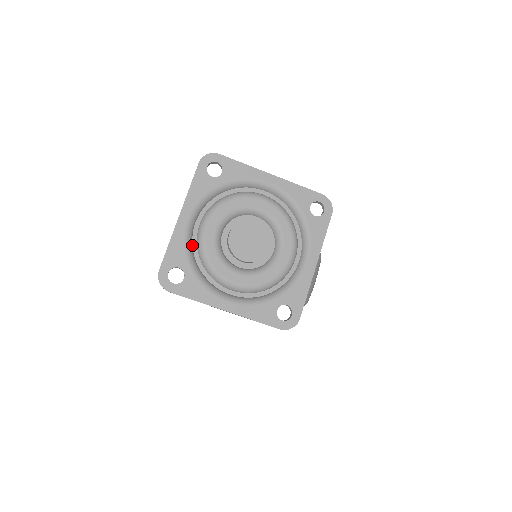
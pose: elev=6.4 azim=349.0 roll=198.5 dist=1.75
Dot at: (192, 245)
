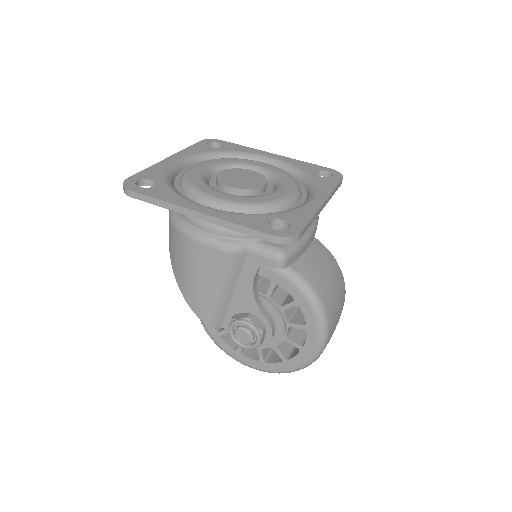
Dot at: (174, 179)
